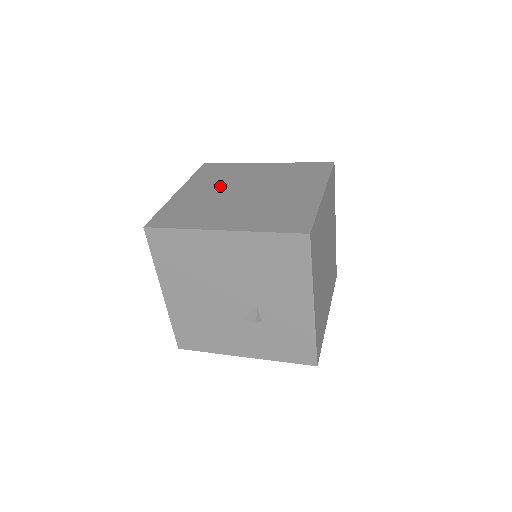
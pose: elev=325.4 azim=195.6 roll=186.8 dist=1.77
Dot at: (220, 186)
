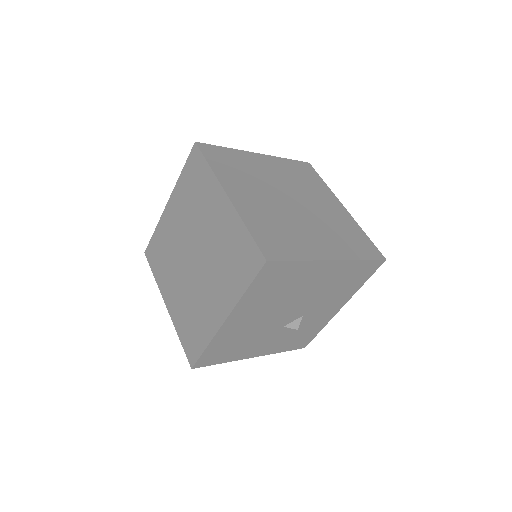
Dot at: (260, 190)
